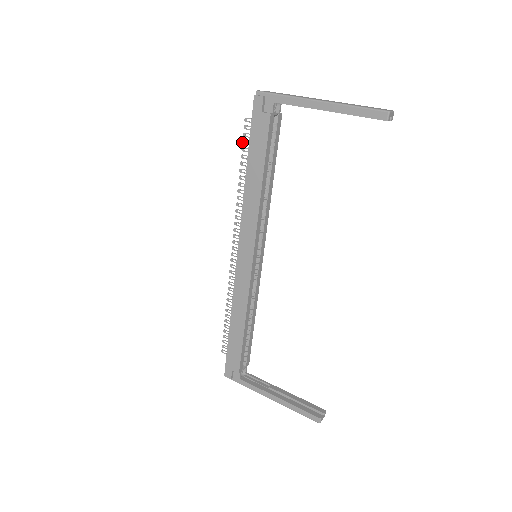
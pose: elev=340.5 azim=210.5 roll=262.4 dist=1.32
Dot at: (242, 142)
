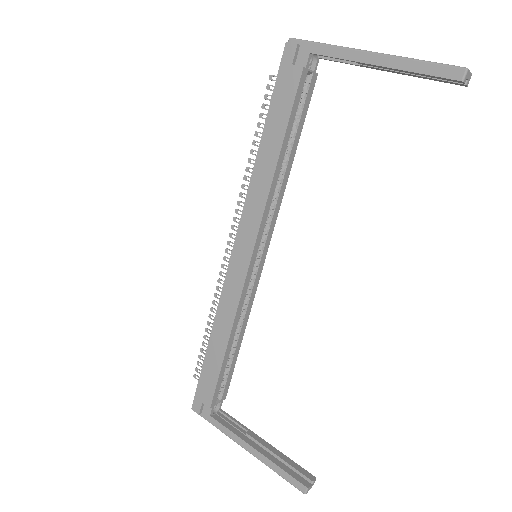
Dot at: (261, 106)
